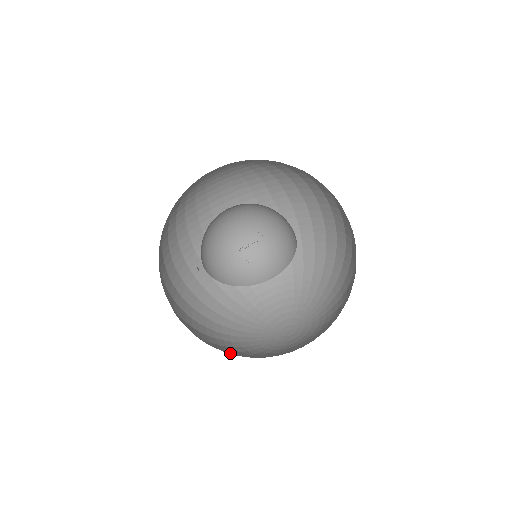
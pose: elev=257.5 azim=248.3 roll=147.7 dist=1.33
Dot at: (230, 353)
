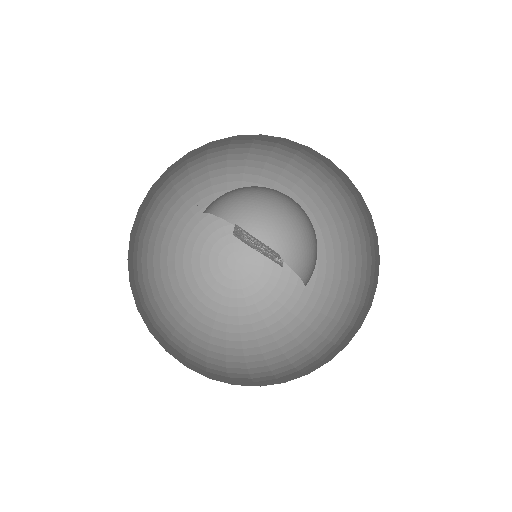
Dot at: (159, 272)
